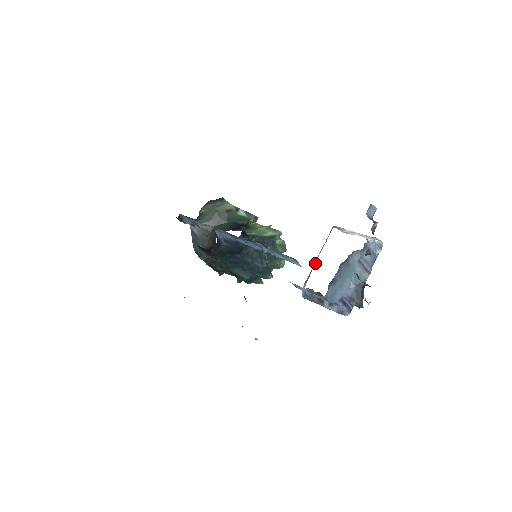
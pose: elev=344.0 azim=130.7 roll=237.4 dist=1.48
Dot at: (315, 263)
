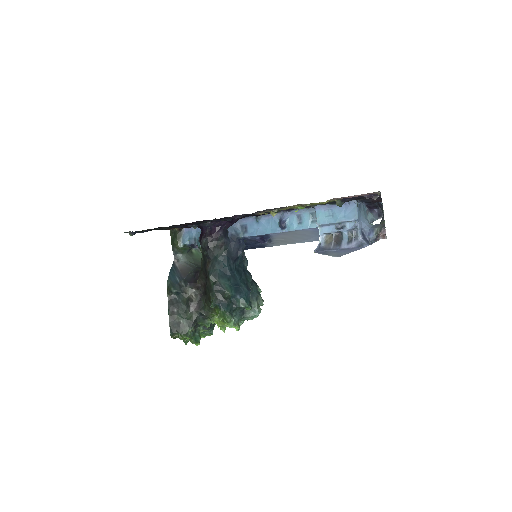
Dot at: occluded
